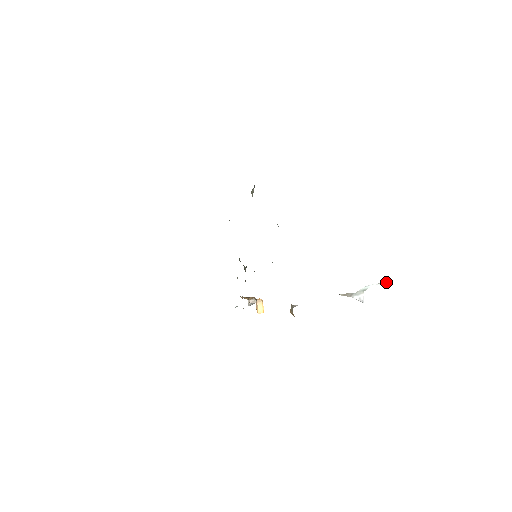
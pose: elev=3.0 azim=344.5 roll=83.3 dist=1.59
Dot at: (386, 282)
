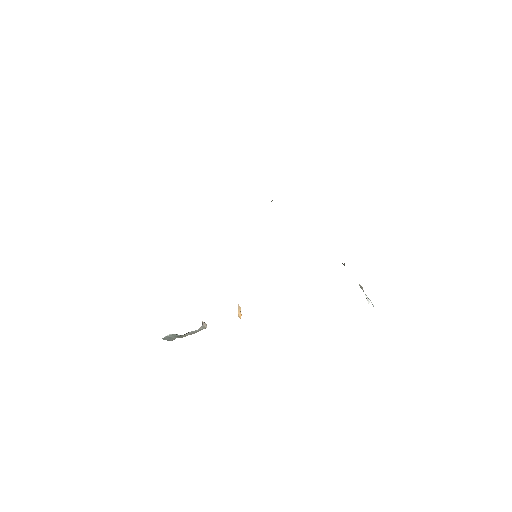
Dot at: occluded
